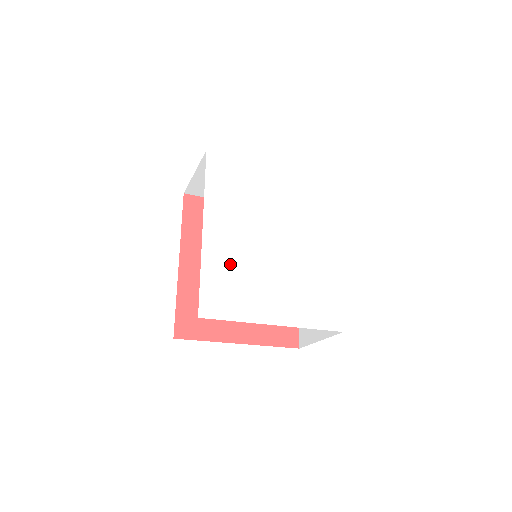
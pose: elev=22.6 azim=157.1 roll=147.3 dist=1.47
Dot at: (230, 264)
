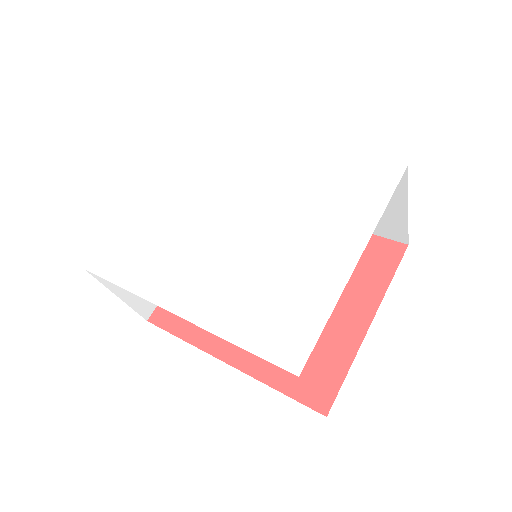
Dot at: (241, 295)
